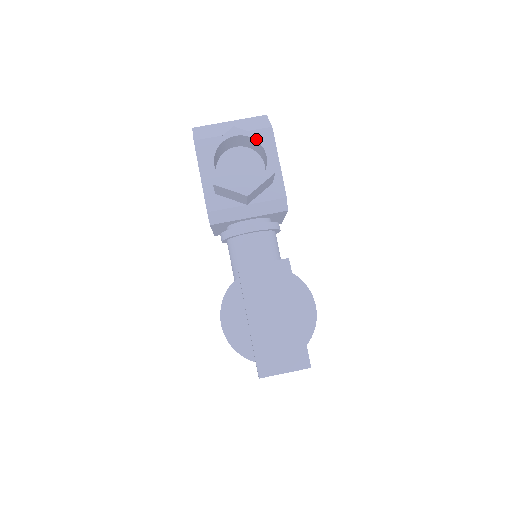
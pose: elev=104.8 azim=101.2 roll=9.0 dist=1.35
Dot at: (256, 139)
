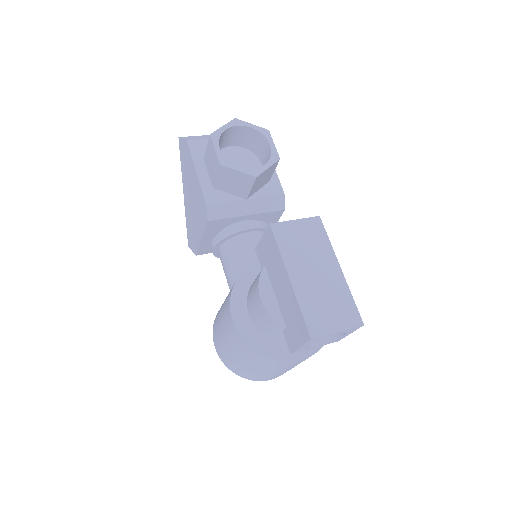
Dot at: (258, 130)
